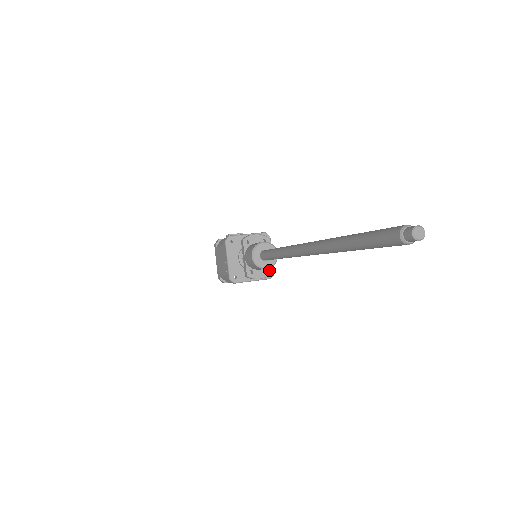
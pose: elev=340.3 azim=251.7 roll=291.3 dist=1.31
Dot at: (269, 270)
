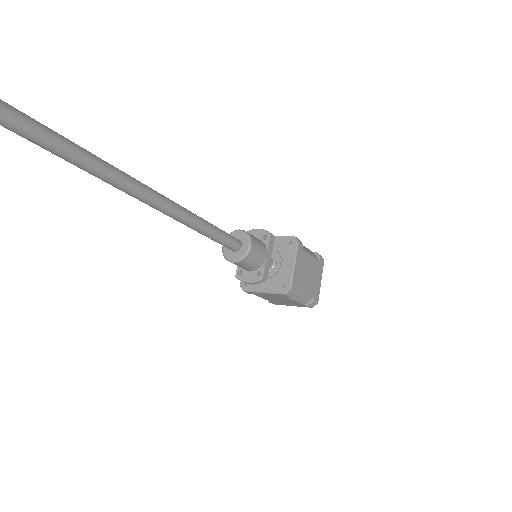
Dot at: (261, 274)
